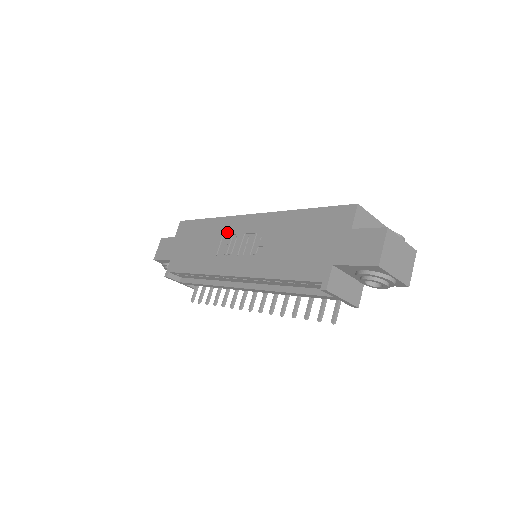
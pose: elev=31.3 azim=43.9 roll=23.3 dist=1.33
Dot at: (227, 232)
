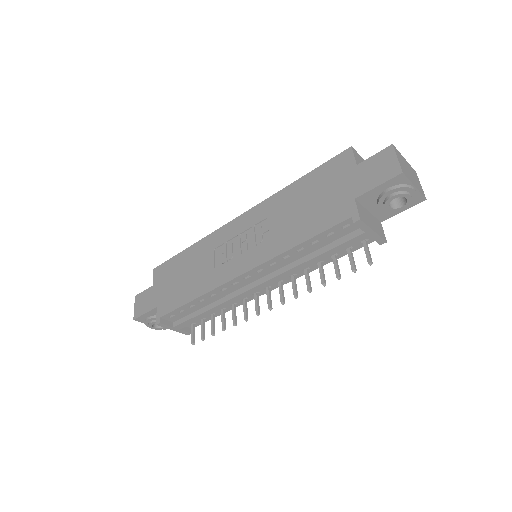
Dot at: (218, 244)
